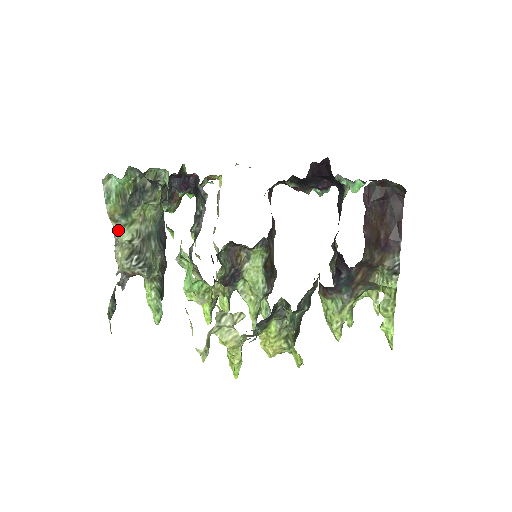
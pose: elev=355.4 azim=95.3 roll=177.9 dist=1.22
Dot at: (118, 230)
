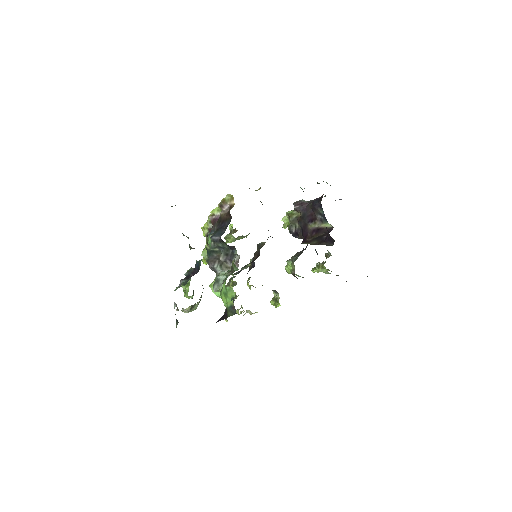
Dot at: occluded
